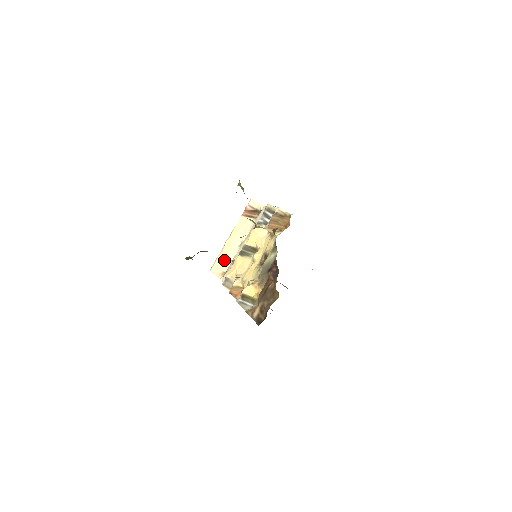
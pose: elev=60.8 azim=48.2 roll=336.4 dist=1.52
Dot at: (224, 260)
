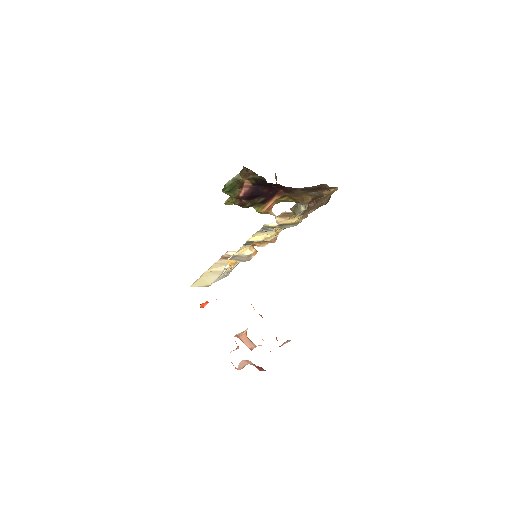
Dot at: (206, 280)
